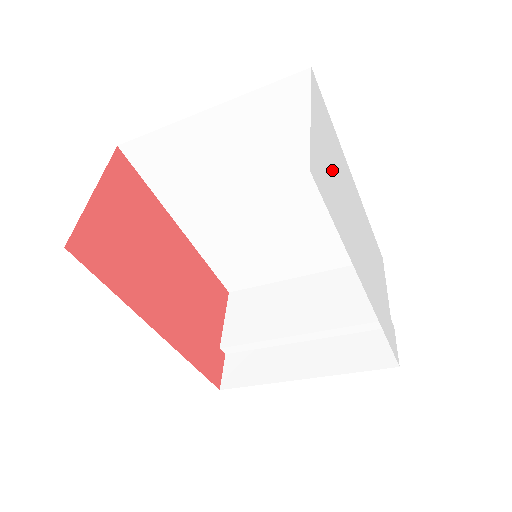
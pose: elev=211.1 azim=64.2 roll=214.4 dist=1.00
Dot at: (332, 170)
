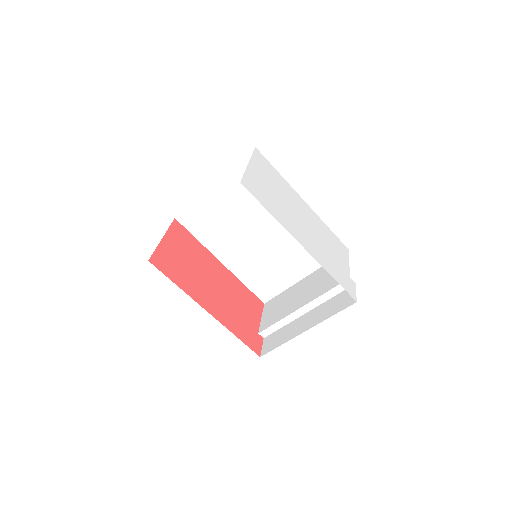
Dot at: (270, 189)
